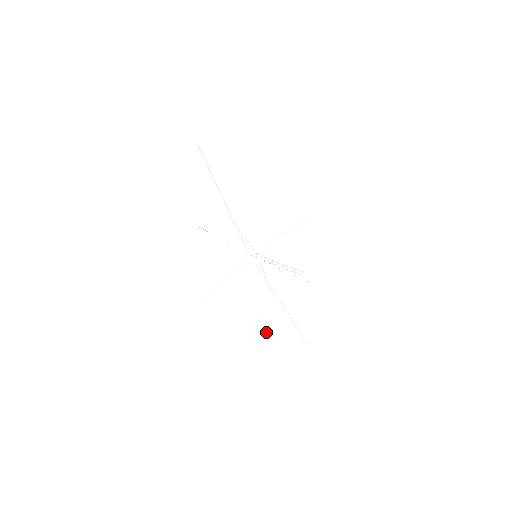
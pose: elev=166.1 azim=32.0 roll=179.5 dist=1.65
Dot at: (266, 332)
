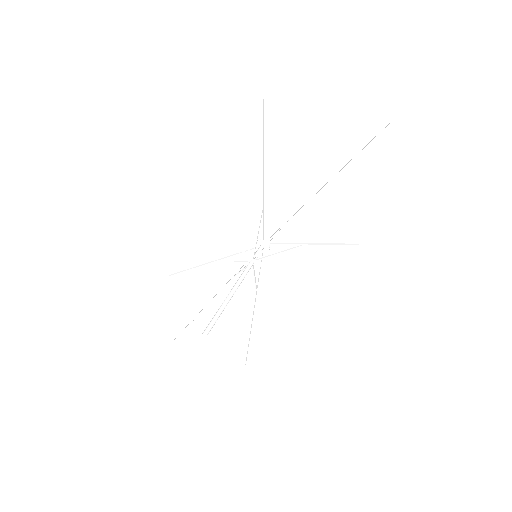
Dot at: (263, 345)
